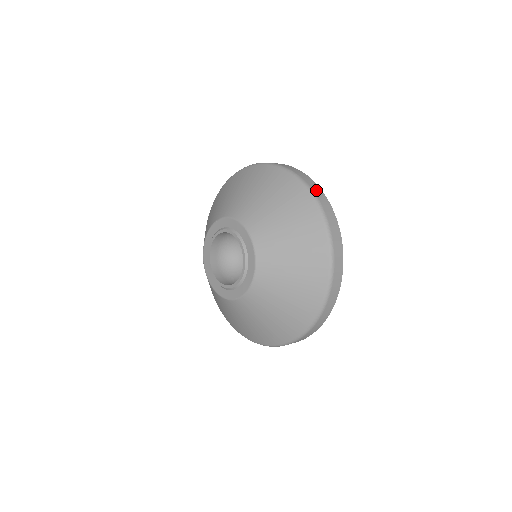
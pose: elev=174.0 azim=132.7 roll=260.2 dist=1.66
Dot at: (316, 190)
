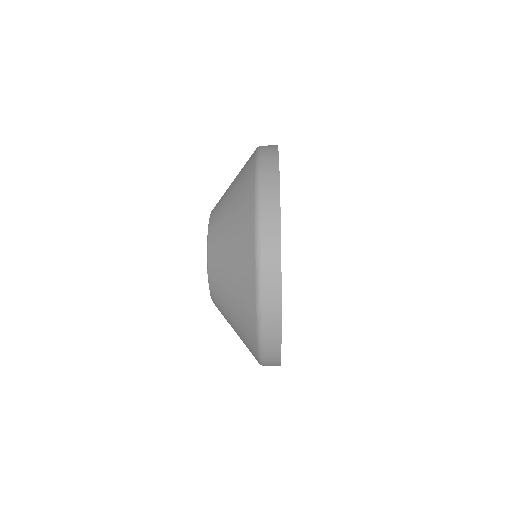
Dot at: (268, 146)
